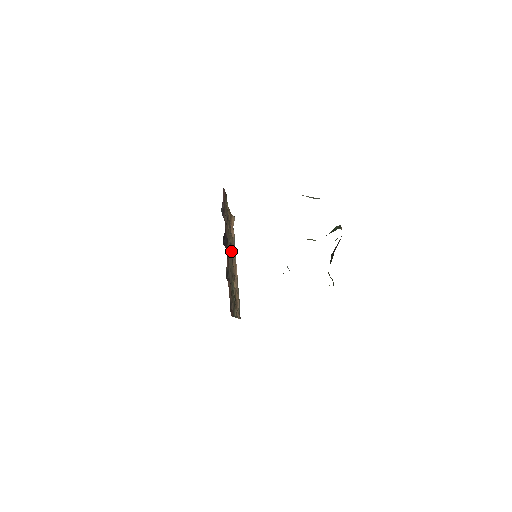
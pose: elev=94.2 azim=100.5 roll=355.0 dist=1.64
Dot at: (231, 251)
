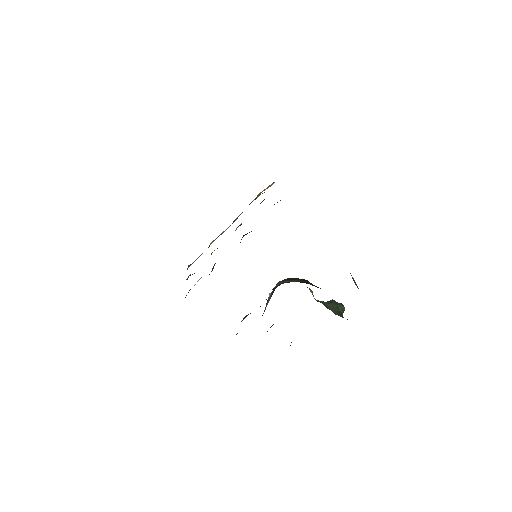
Dot at: occluded
